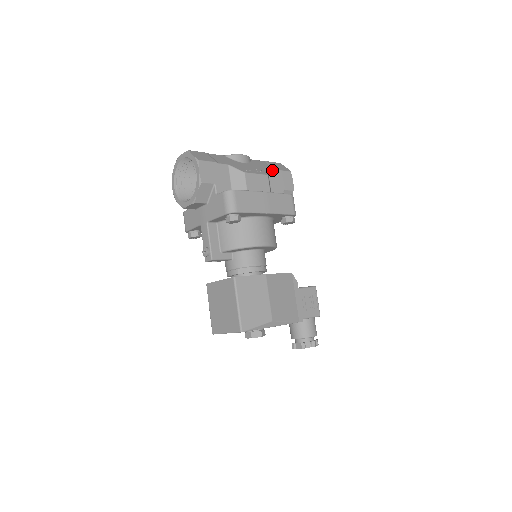
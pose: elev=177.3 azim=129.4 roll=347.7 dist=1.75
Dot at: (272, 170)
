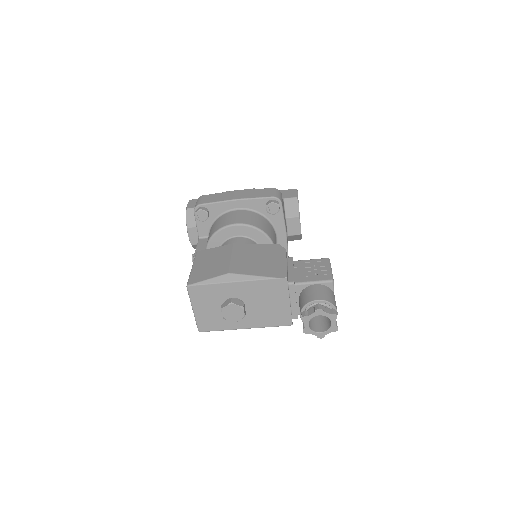
Dot at: occluded
